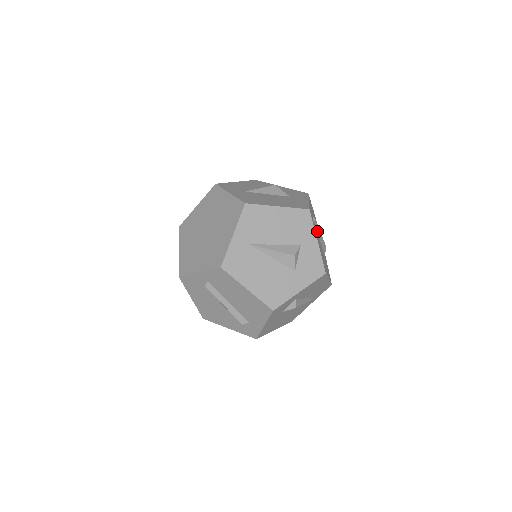
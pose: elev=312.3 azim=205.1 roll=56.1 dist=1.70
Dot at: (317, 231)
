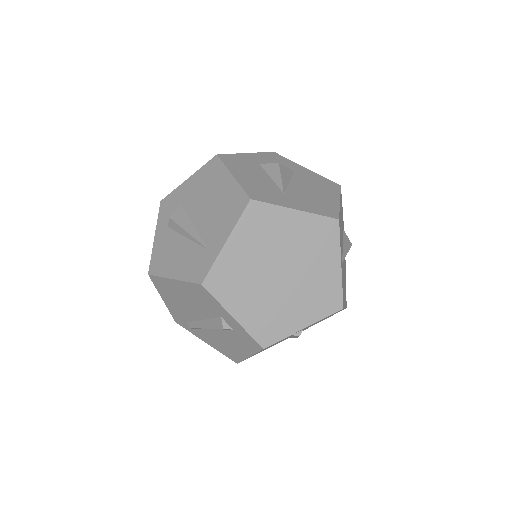
Dot at: occluded
